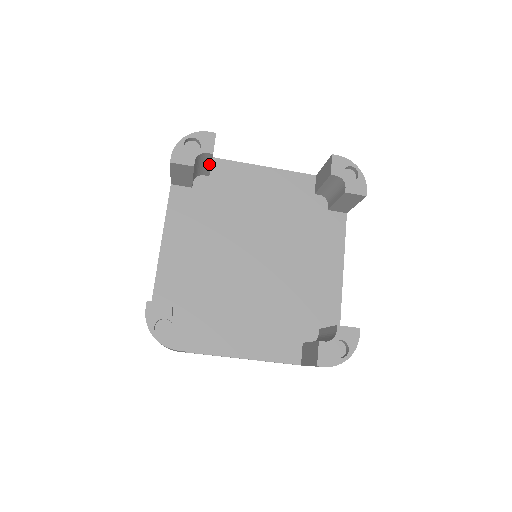
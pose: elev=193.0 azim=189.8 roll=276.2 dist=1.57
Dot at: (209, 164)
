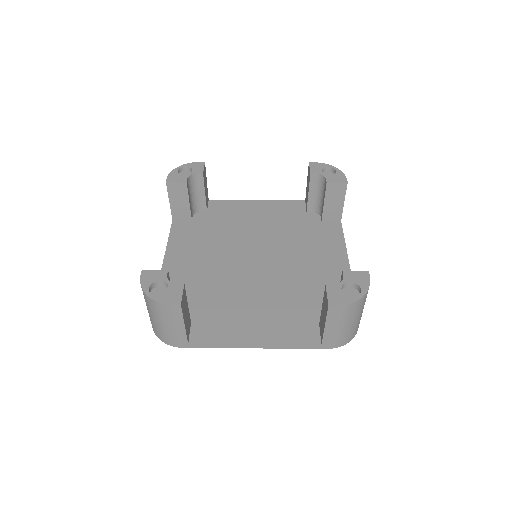
Dot at: (203, 191)
